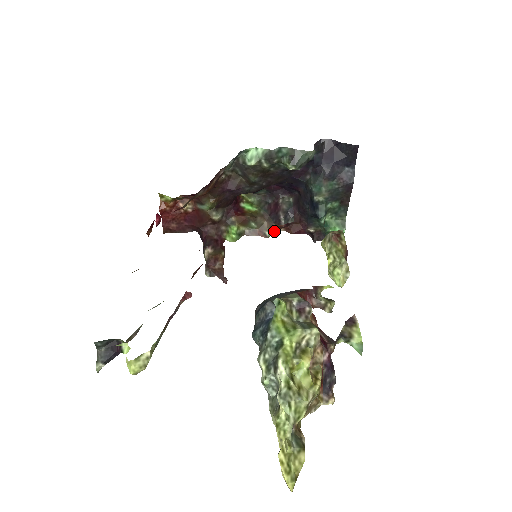
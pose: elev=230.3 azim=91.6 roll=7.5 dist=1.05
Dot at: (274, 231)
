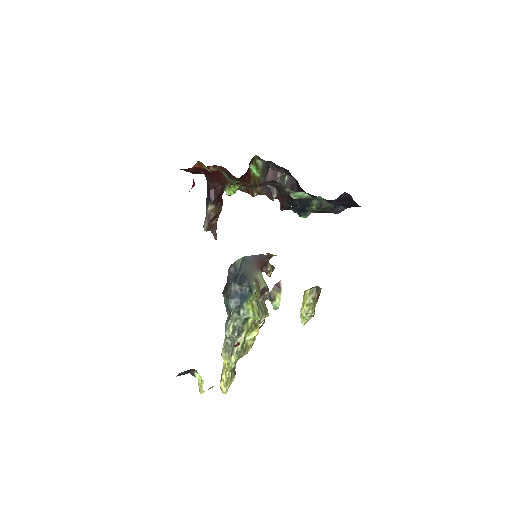
Dot at: (261, 194)
